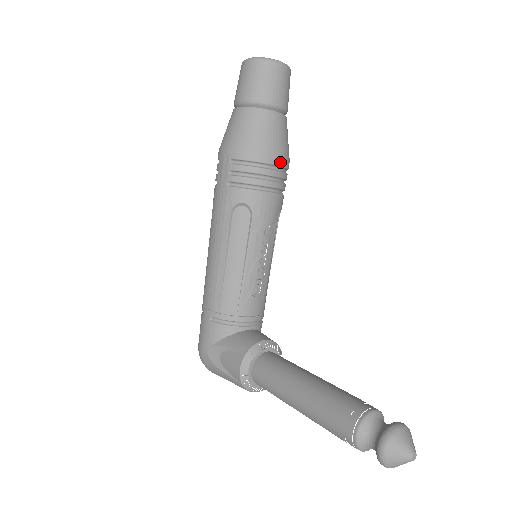
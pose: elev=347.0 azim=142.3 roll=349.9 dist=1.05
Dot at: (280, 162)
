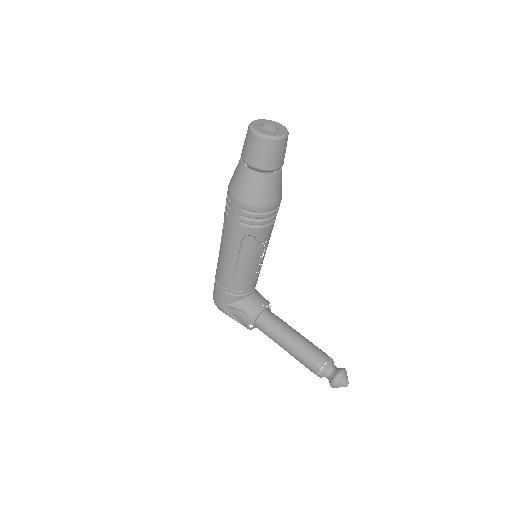
Dot at: (278, 205)
